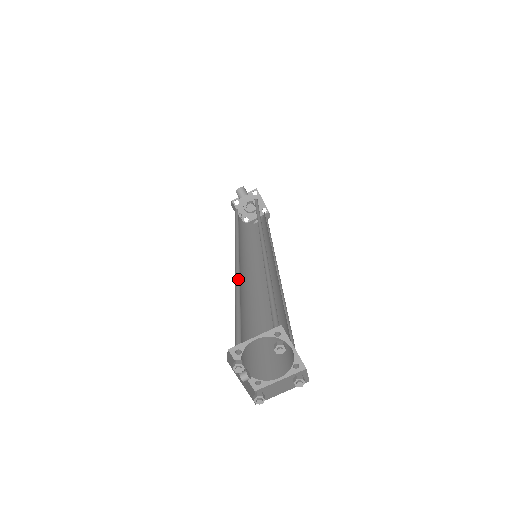
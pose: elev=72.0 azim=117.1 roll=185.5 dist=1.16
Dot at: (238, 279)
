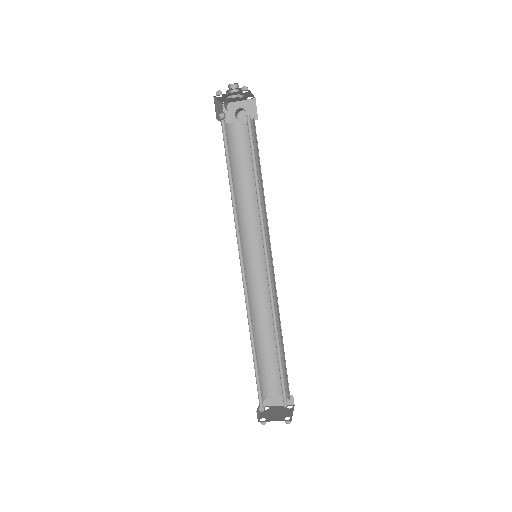
Dot at: (249, 314)
